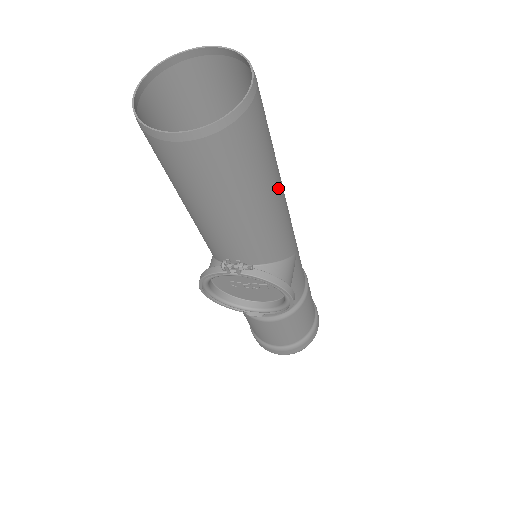
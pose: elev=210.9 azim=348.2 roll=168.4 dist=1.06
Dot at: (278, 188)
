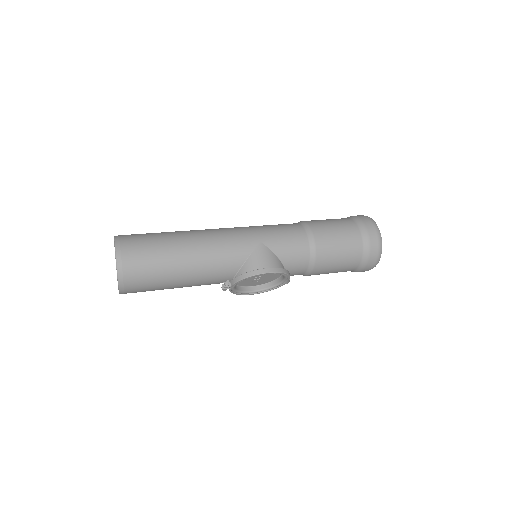
Dot at: (189, 249)
